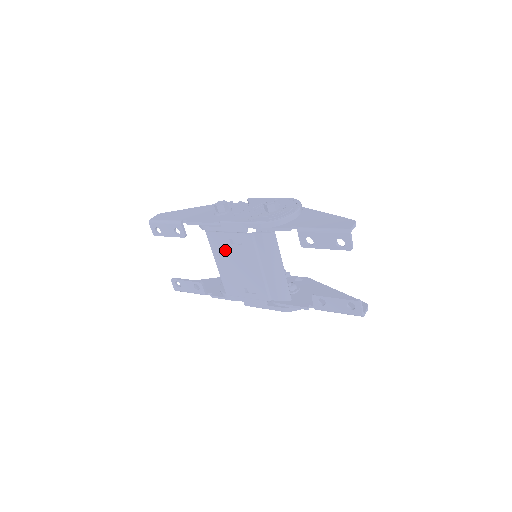
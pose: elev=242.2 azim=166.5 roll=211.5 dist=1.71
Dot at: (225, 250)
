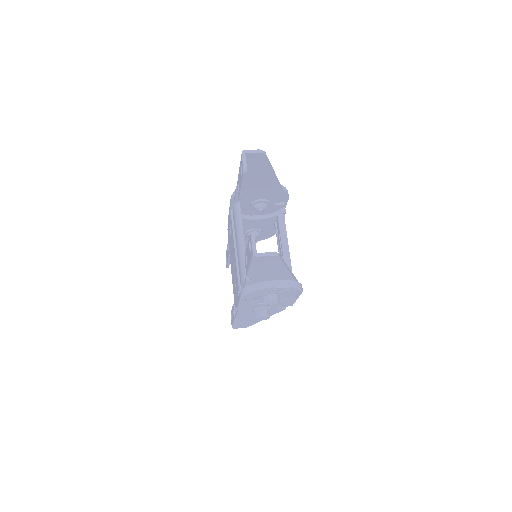
Dot at: (230, 247)
